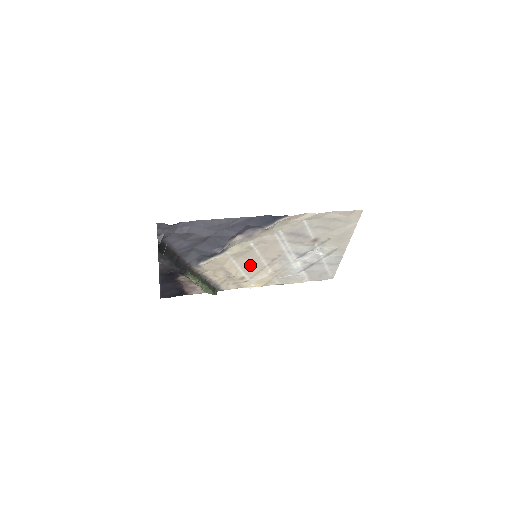
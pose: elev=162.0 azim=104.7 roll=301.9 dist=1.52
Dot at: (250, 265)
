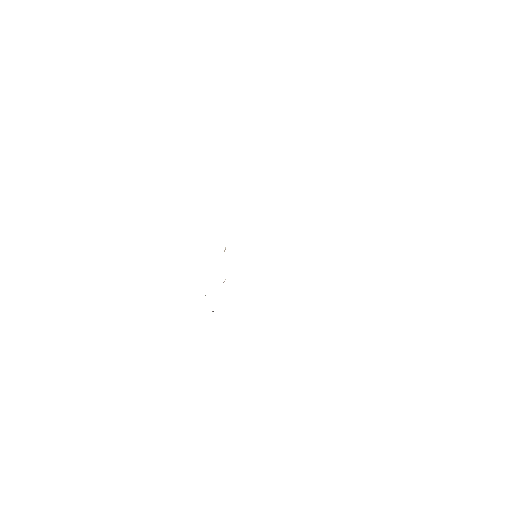
Dot at: occluded
